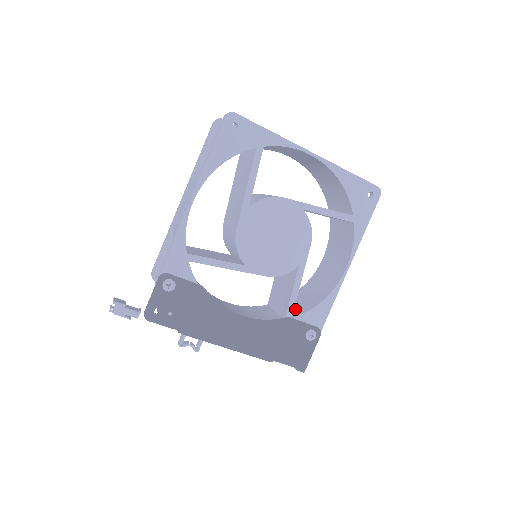
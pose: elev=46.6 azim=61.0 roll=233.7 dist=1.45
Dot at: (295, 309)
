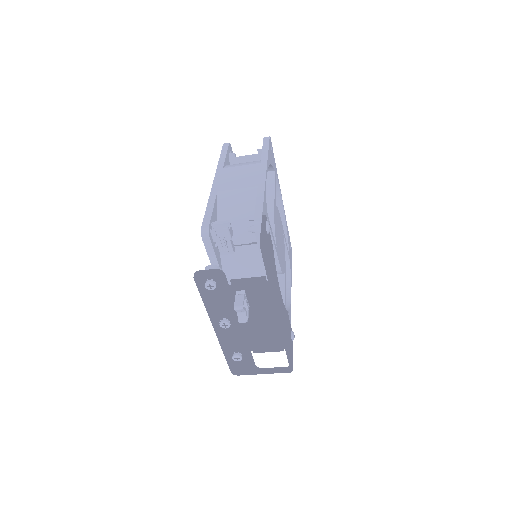
Dot at: occluded
